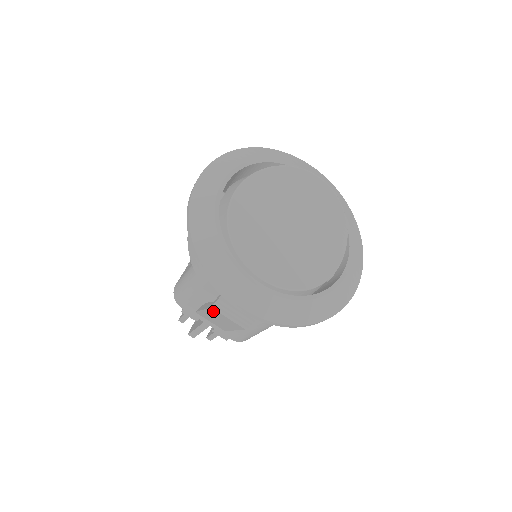
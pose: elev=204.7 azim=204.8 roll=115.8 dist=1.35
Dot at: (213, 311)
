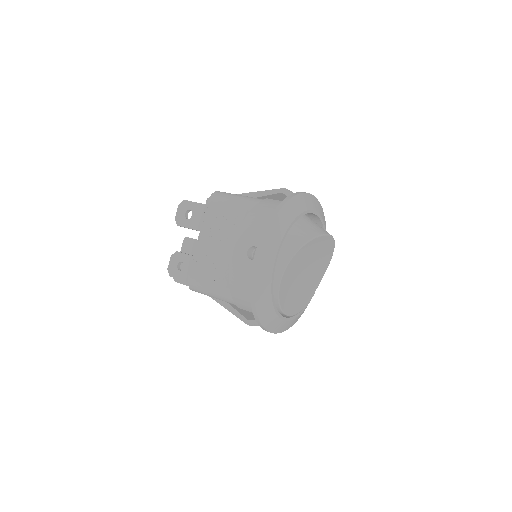
Dot at: (243, 320)
